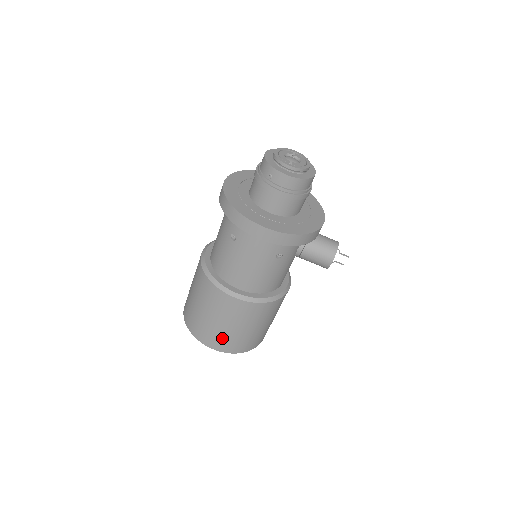
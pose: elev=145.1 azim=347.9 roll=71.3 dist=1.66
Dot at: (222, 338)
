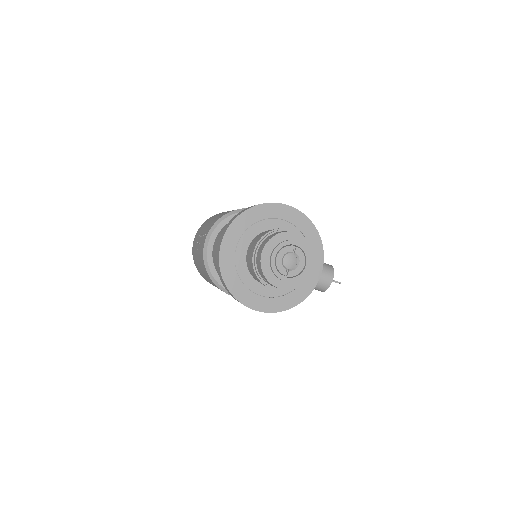
Dot at: occluded
